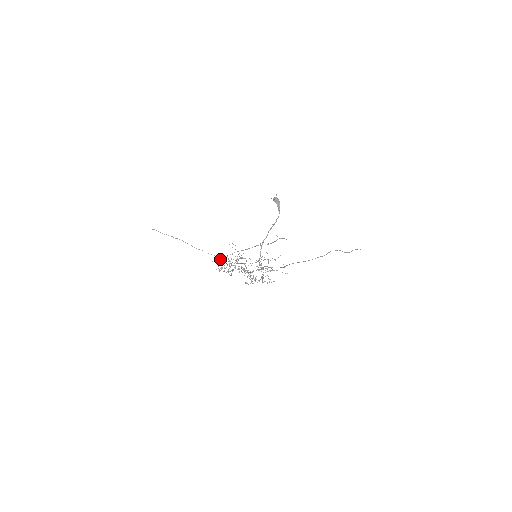
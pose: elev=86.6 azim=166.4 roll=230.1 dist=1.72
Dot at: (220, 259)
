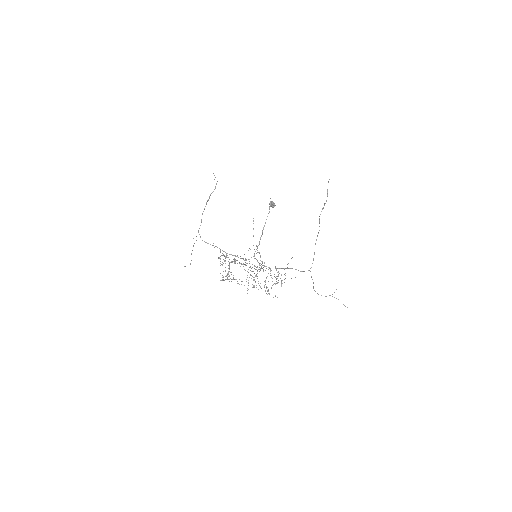
Dot at: occluded
